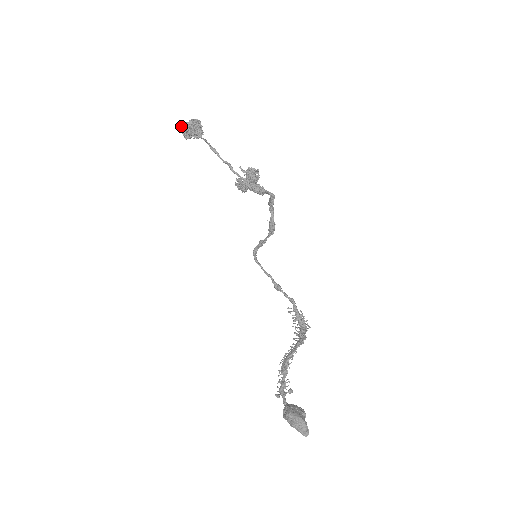
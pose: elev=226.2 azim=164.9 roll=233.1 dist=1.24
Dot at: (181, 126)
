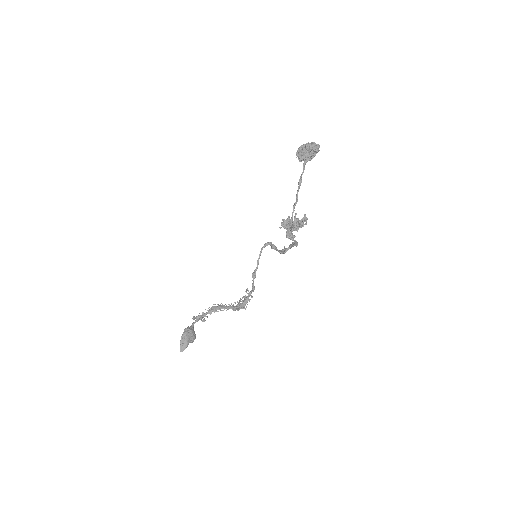
Dot at: (301, 145)
